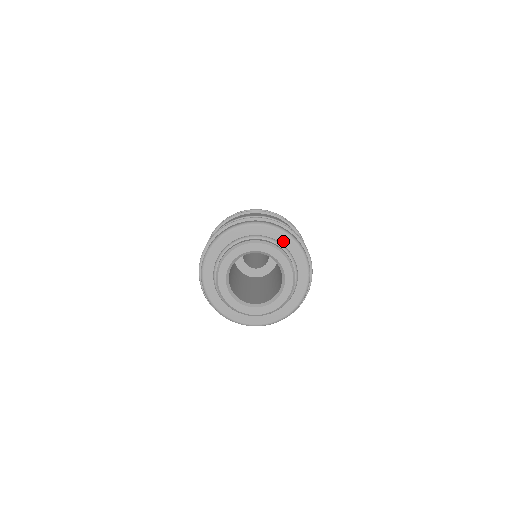
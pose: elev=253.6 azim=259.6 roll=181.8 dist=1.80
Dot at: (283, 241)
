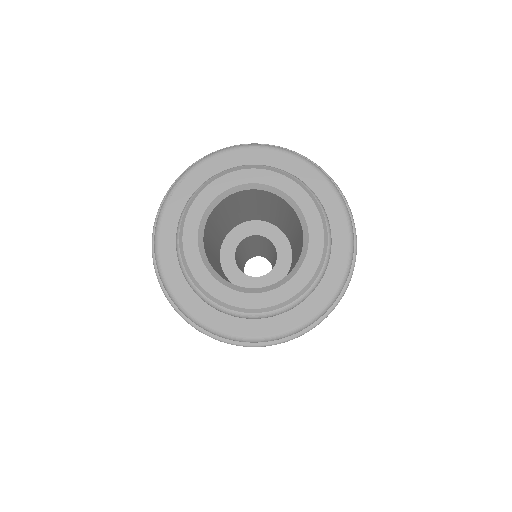
Dot at: (316, 188)
